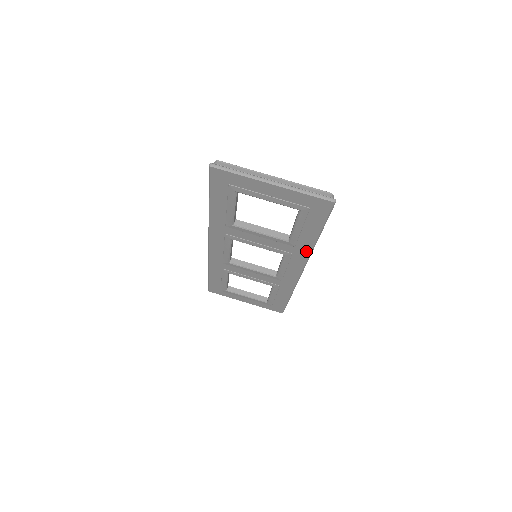
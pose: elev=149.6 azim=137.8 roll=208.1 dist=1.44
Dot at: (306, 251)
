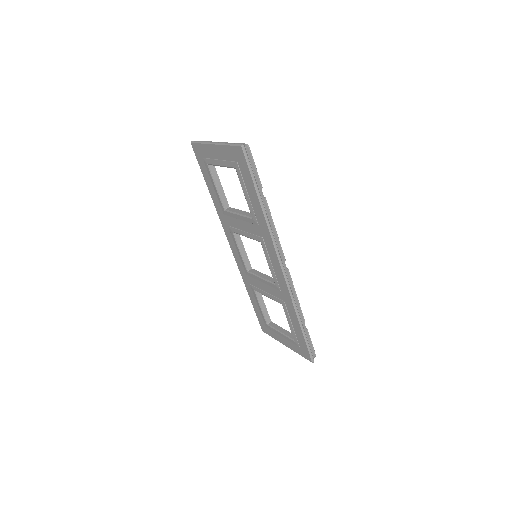
Dot at: (266, 229)
